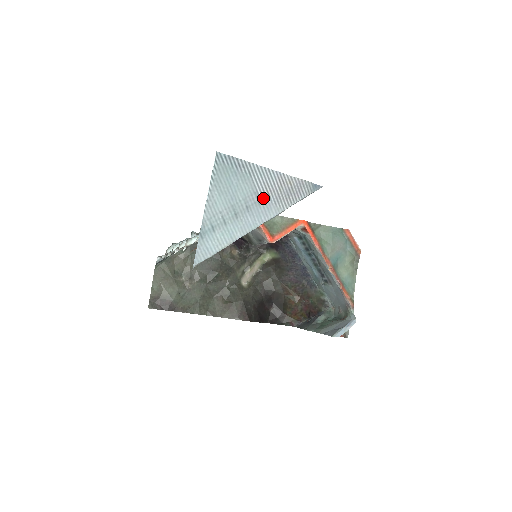
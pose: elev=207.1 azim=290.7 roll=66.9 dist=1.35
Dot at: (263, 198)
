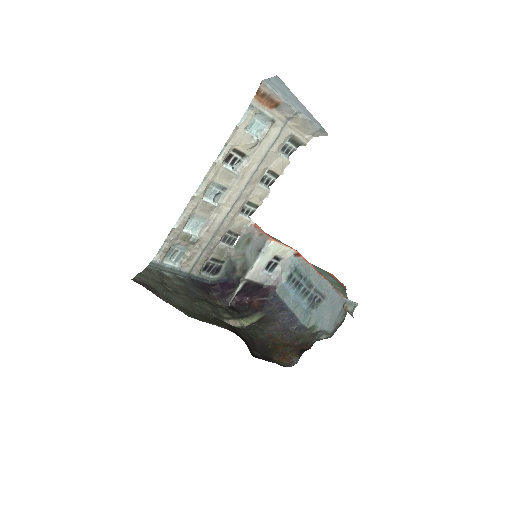
Dot at: (298, 104)
